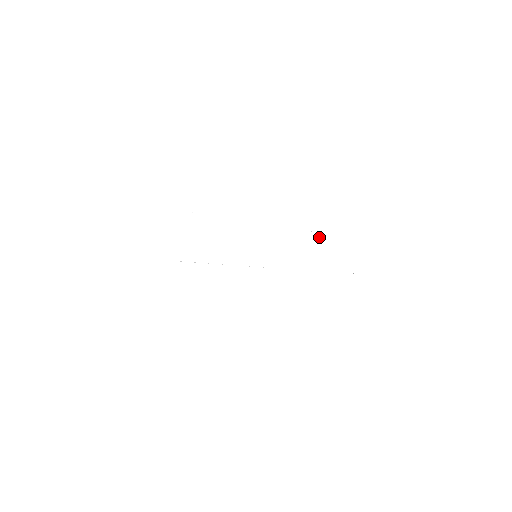
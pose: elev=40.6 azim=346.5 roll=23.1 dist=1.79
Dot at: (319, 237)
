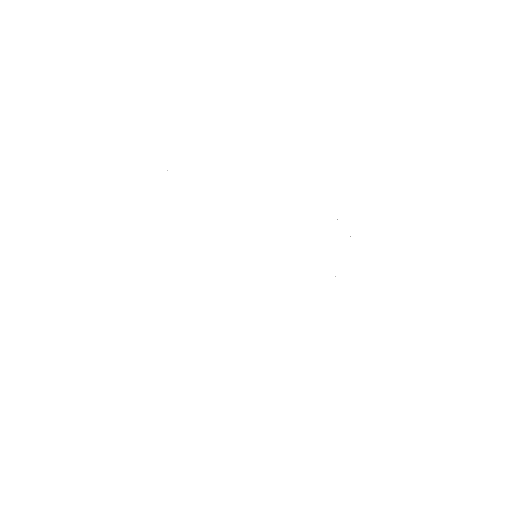
Dot at: occluded
